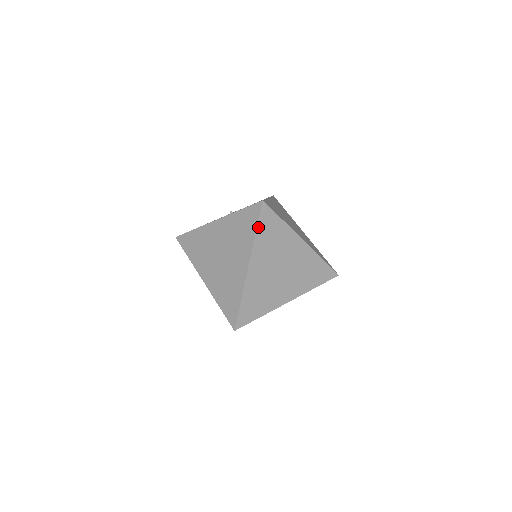
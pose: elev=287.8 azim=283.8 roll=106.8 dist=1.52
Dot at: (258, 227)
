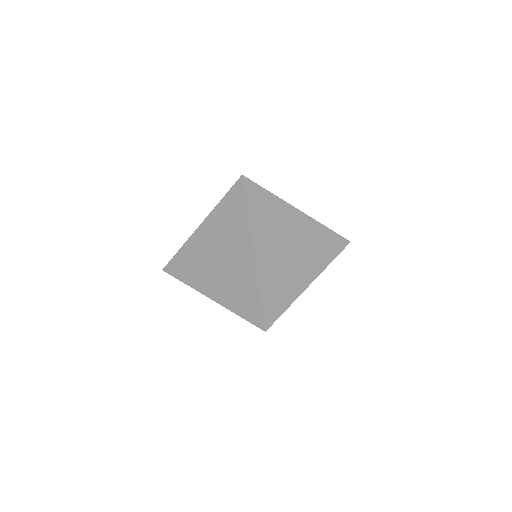
Dot at: (248, 205)
